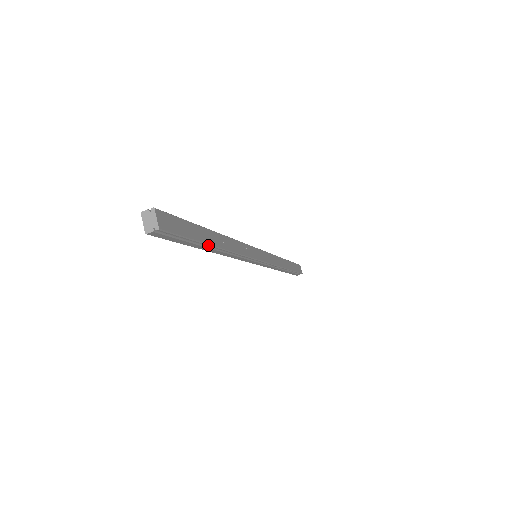
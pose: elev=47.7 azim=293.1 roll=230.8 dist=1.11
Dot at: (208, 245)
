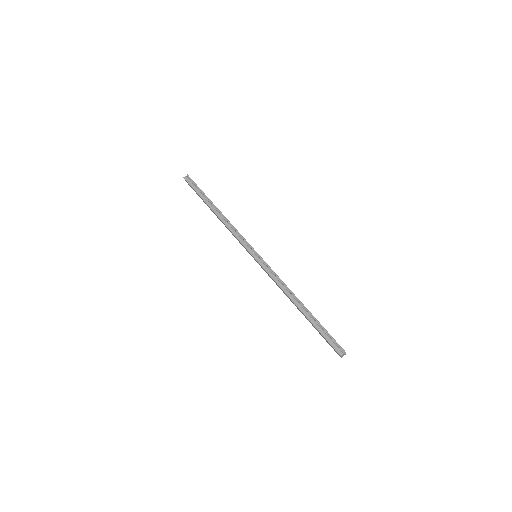
Dot at: (210, 200)
